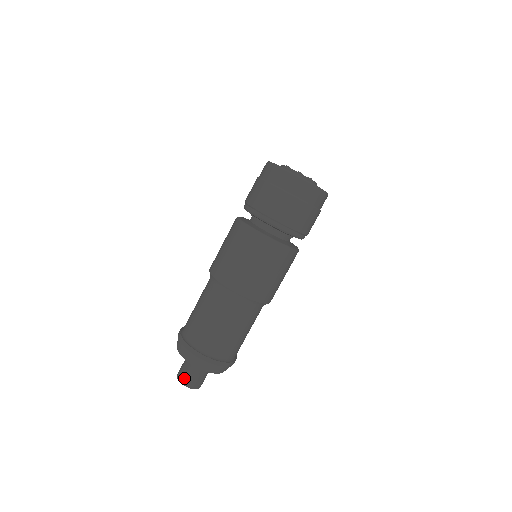
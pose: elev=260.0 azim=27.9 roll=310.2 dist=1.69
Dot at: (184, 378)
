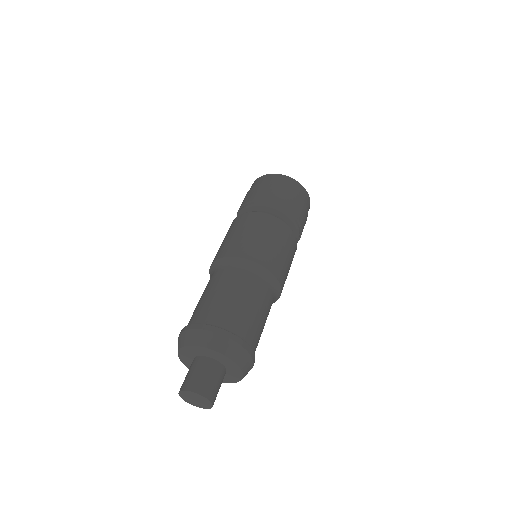
Dot at: (205, 387)
